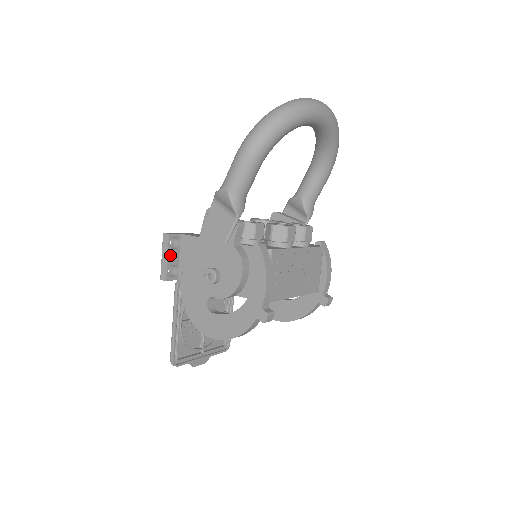
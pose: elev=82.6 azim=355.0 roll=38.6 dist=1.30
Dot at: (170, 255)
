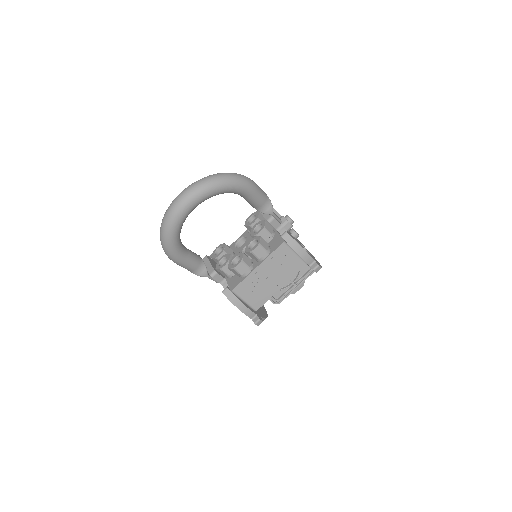
Dot at: occluded
